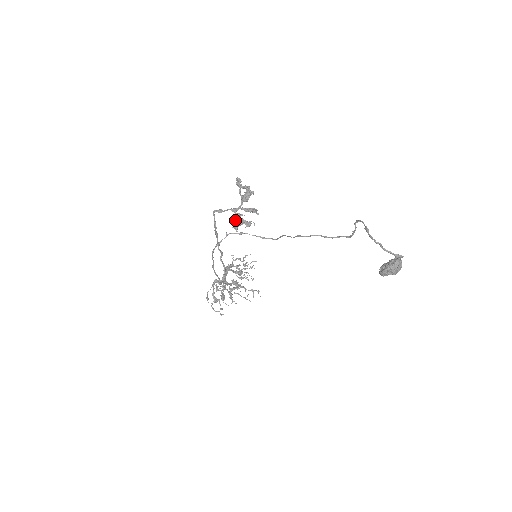
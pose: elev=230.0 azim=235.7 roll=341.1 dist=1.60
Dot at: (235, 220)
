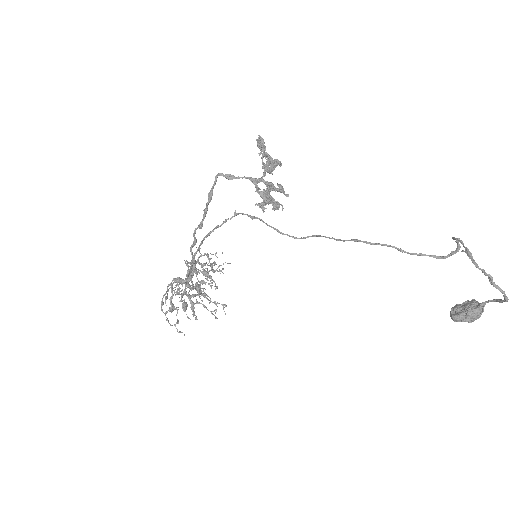
Dot at: (261, 194)
